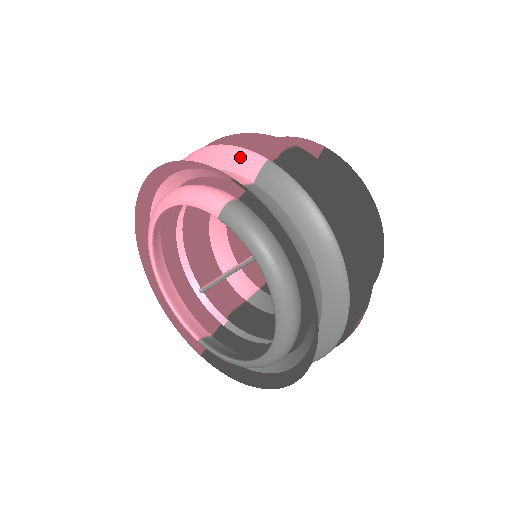
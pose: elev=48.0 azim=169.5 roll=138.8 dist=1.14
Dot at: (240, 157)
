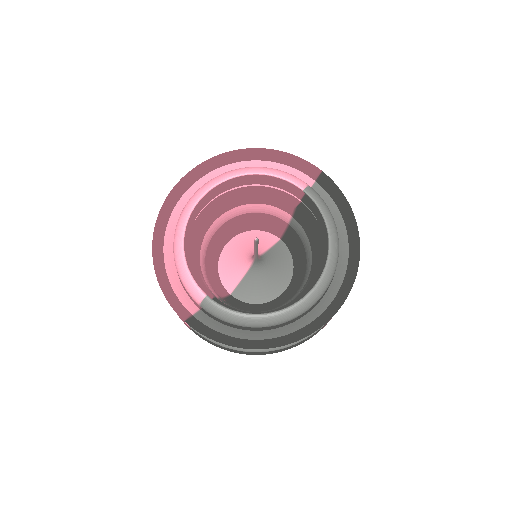
Dot at: occluded
